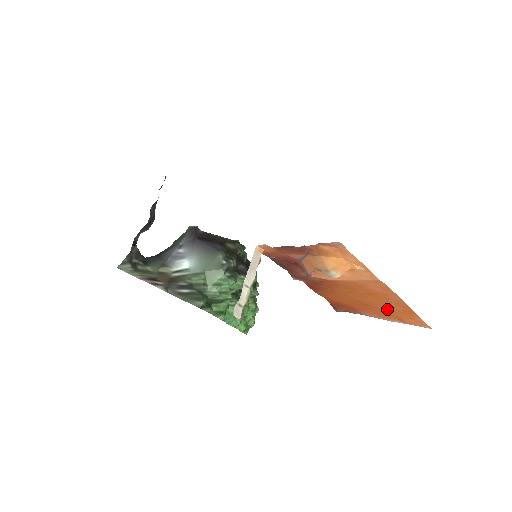
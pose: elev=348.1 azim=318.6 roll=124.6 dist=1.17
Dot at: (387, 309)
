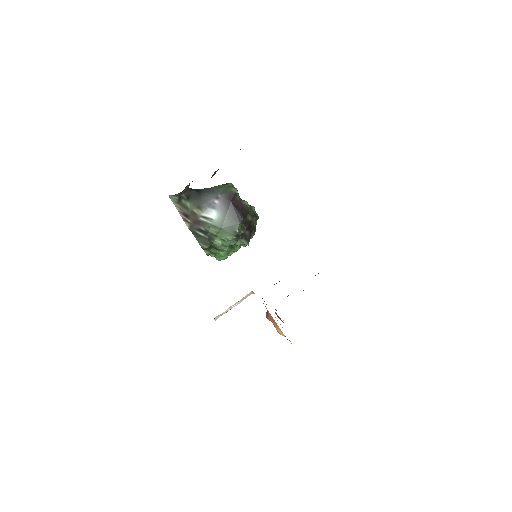
Dot at: occluded
